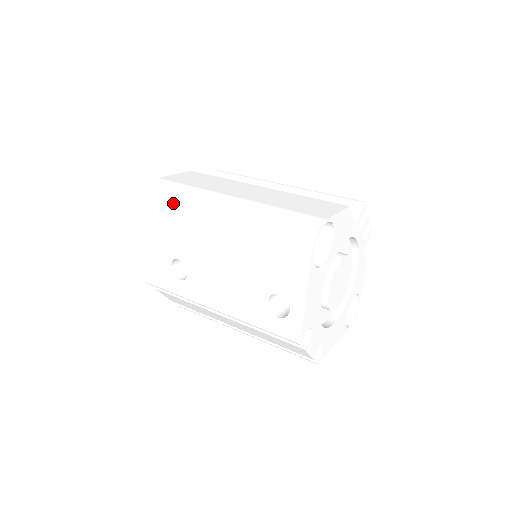
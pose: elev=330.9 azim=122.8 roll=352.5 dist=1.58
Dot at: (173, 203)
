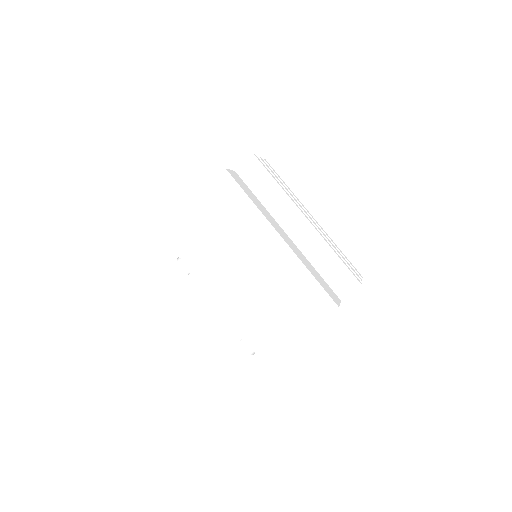
Dot at: (193, 235)
